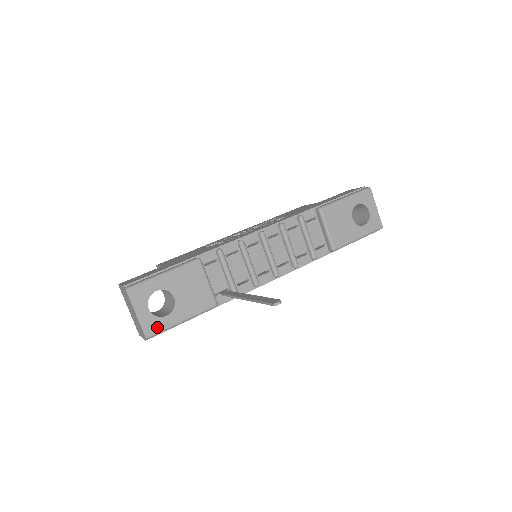
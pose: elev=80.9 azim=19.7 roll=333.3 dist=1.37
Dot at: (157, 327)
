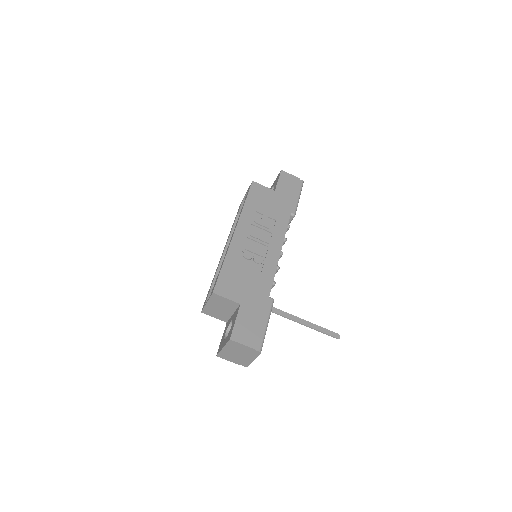
Dot at: occluded
